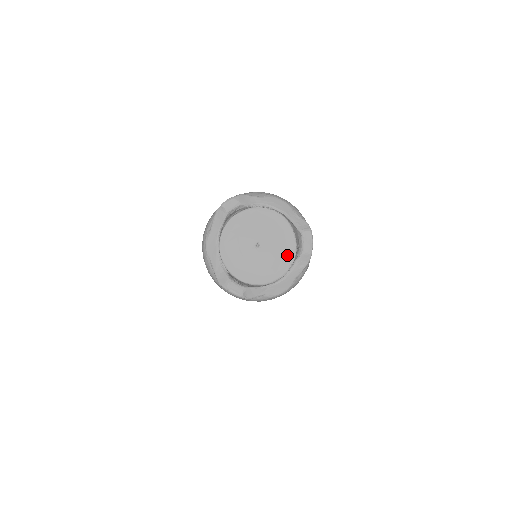
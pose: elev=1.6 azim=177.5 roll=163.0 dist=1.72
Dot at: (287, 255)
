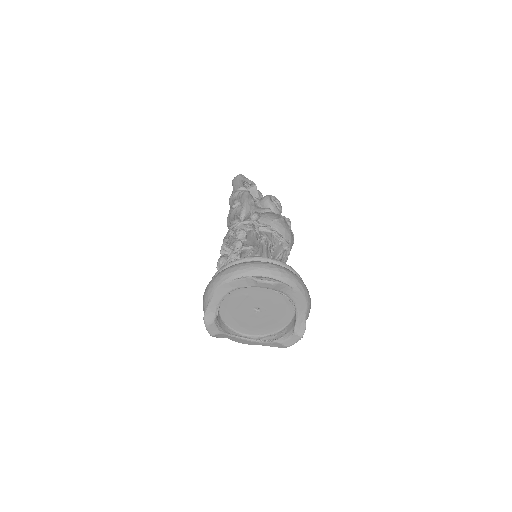
Dot at: (271, 328)
